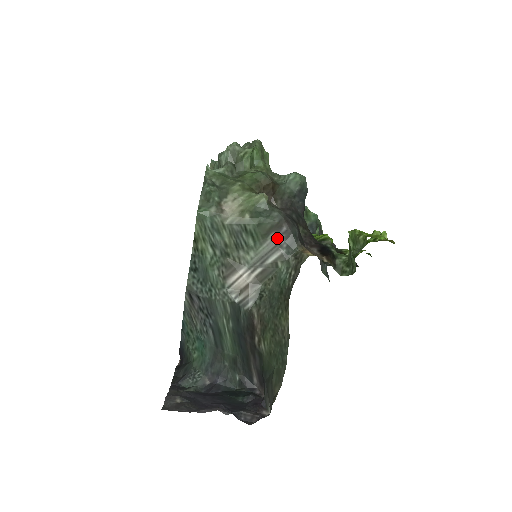
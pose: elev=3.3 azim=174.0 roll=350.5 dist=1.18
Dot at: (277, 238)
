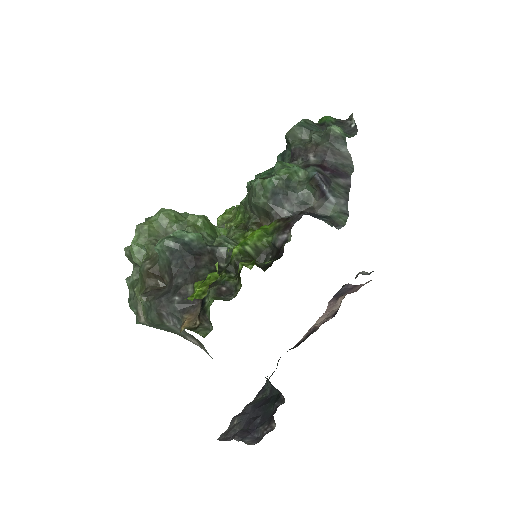
Dot at: (169, 320)
